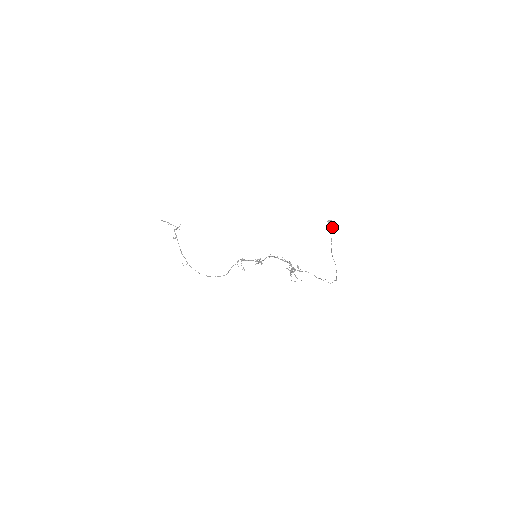
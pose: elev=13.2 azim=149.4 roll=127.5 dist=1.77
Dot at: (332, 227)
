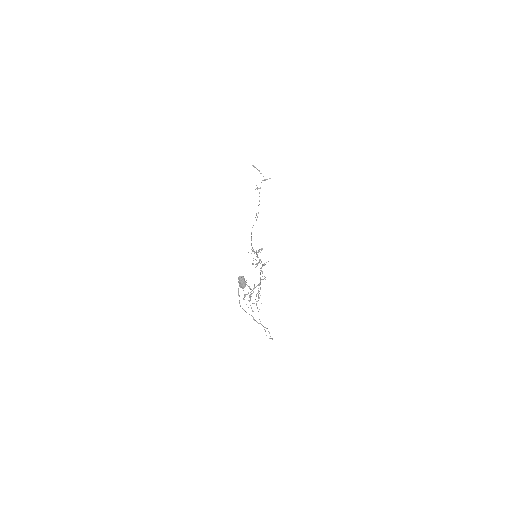
Dot at: (241, 285)
